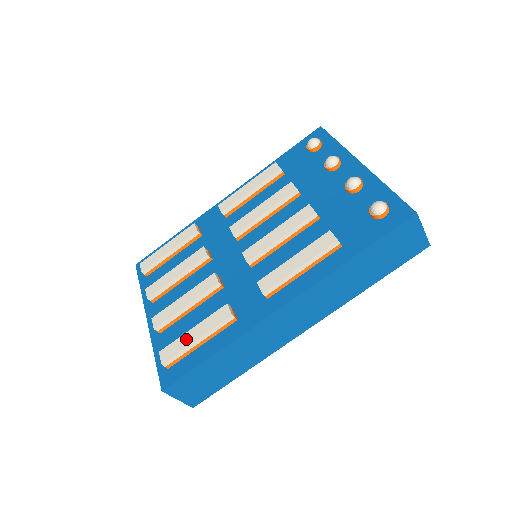
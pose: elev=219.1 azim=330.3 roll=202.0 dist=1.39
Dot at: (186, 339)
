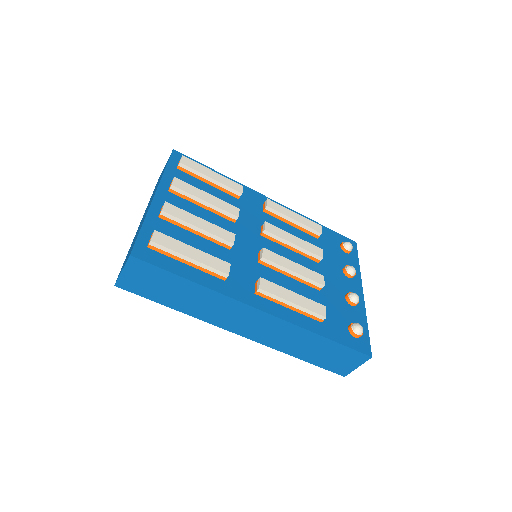
Dot at: (184, 248)
